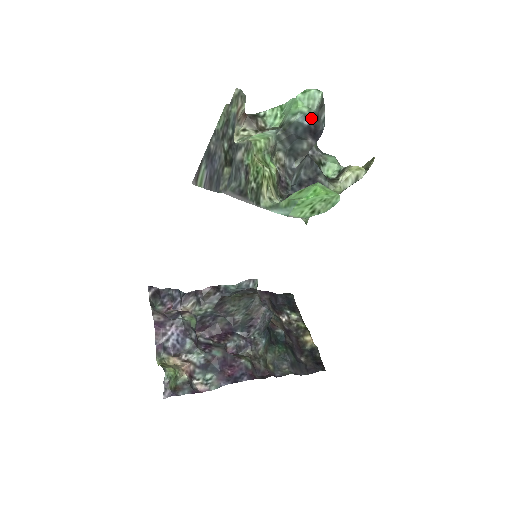
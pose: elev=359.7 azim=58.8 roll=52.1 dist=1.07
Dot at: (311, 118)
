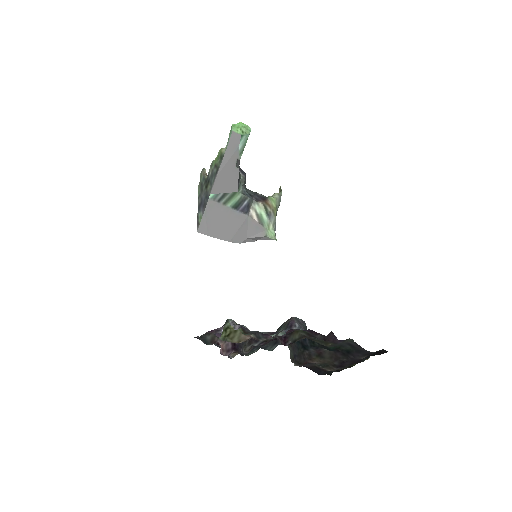
Dot at: occluded
